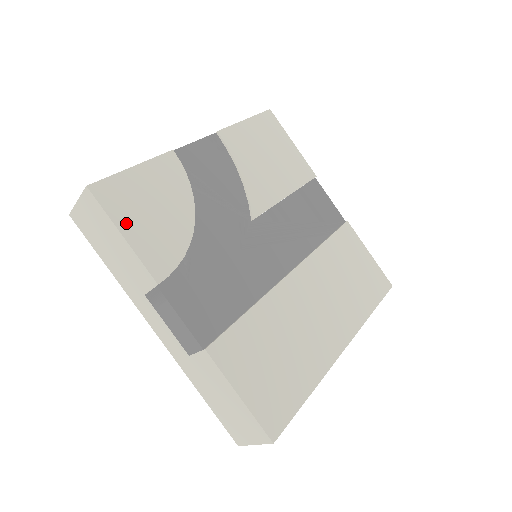
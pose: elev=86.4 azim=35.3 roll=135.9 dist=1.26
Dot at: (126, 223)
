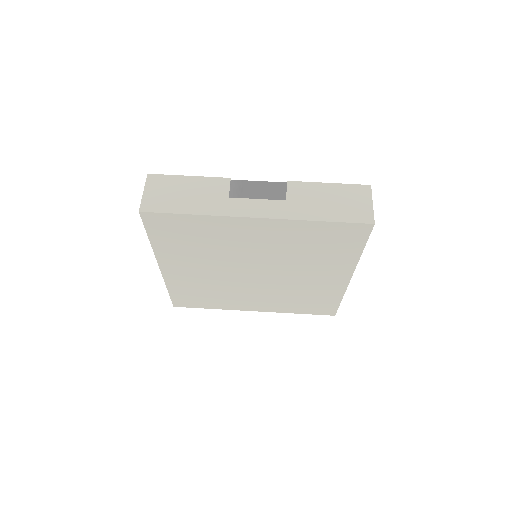
Dot at: occluded
